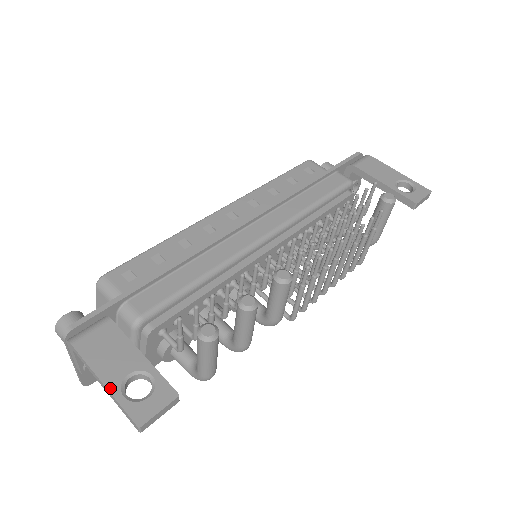
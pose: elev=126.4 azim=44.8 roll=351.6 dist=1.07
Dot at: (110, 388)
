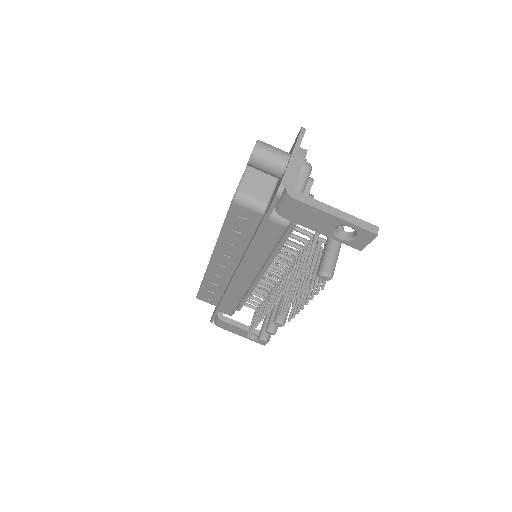
Dot at: (244, 337)
